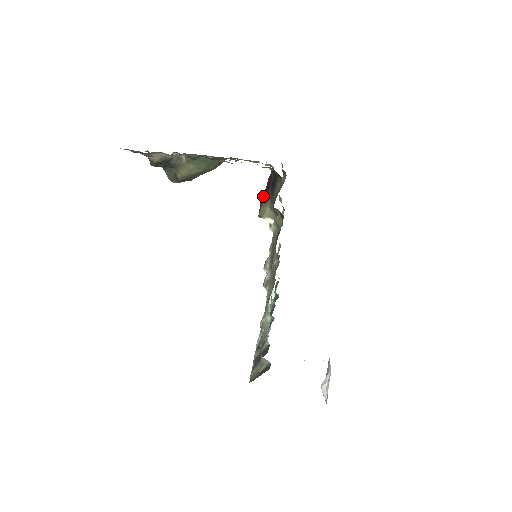
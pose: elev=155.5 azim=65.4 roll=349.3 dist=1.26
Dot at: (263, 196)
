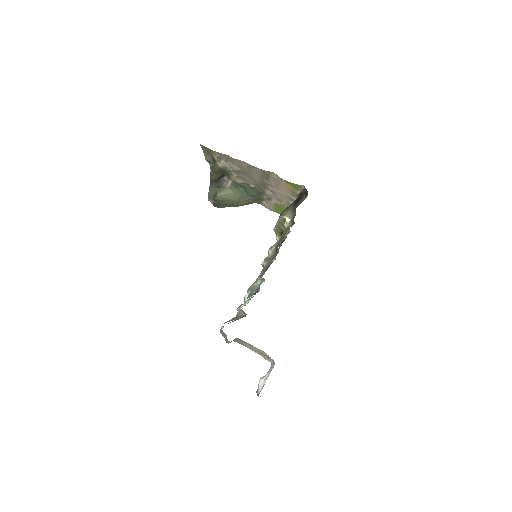
Dot at: (286, 208)
